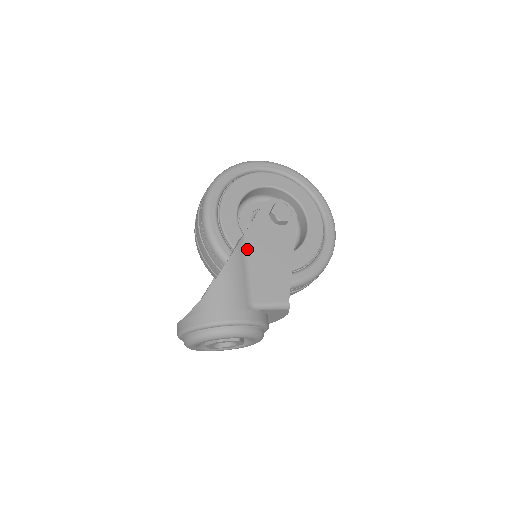
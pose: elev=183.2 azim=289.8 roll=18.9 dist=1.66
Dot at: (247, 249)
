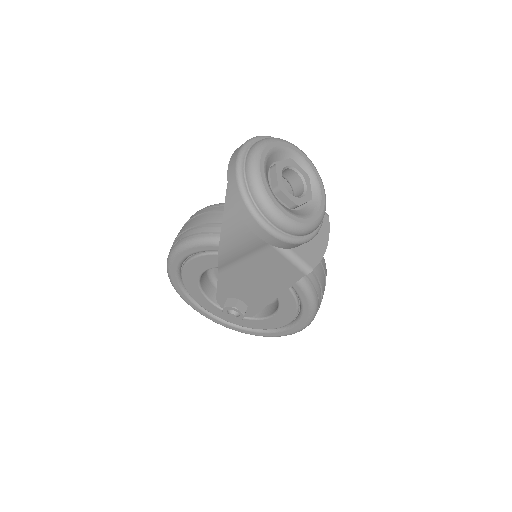
Dot at: occluded
